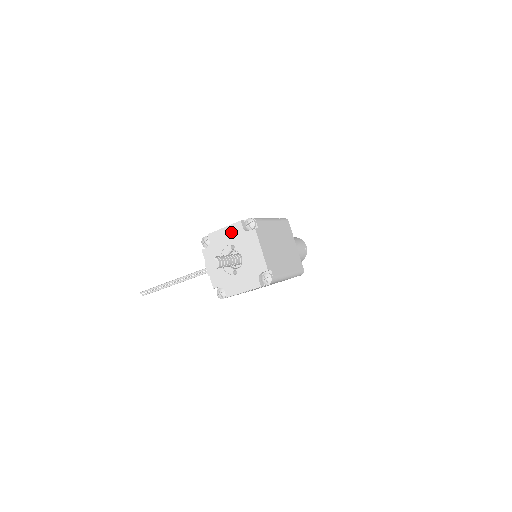
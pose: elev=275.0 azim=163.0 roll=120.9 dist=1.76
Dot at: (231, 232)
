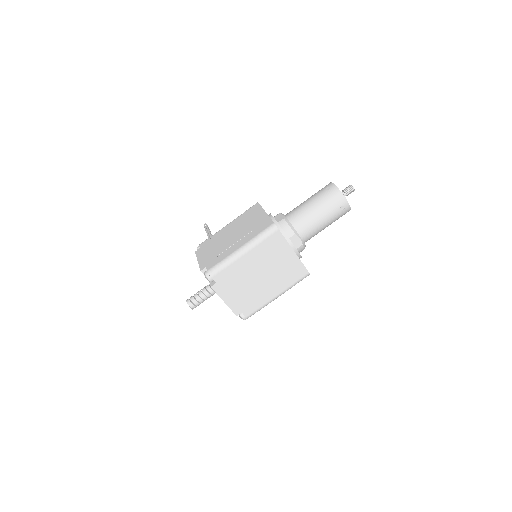
Dot at: occluded
